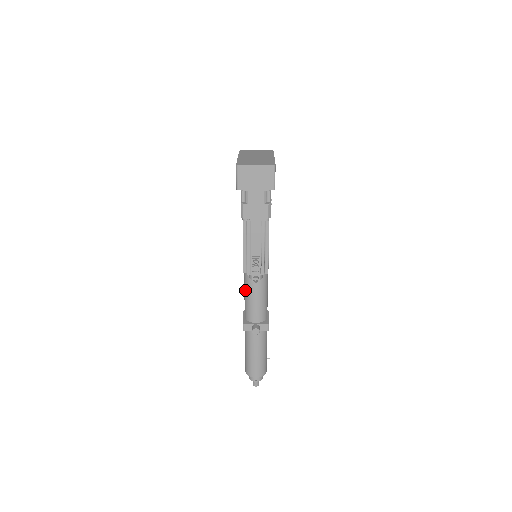
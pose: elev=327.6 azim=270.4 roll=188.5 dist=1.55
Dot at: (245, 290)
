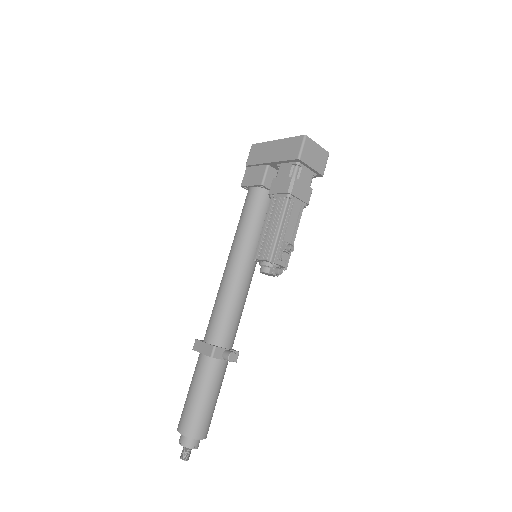
Dot at: (223, 301)
